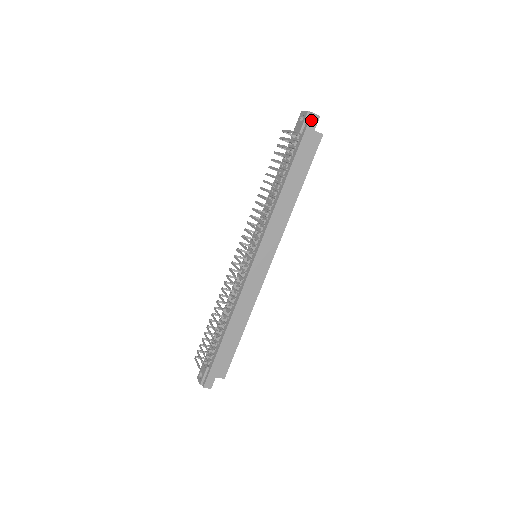
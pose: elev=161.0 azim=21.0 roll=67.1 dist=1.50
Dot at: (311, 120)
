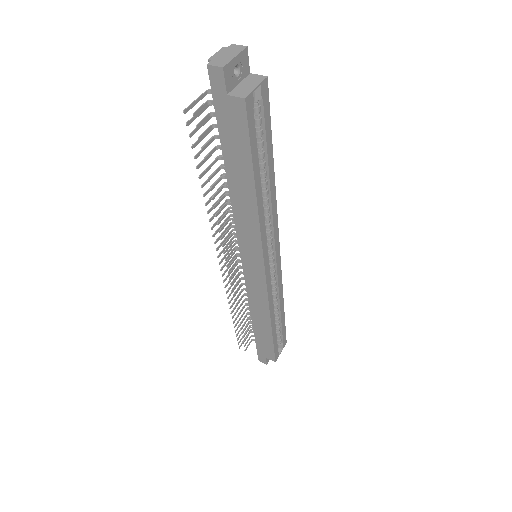
Dot at: (213, 79)
